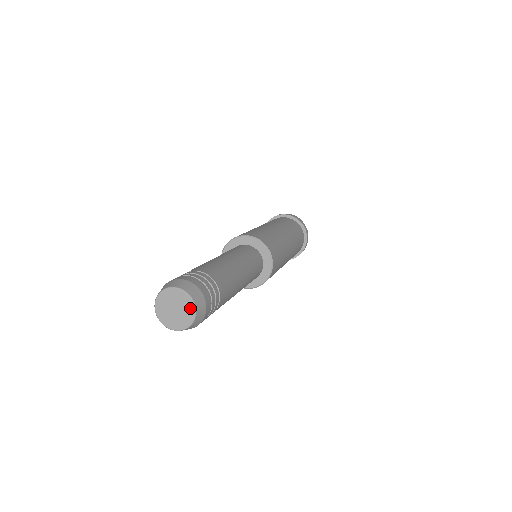
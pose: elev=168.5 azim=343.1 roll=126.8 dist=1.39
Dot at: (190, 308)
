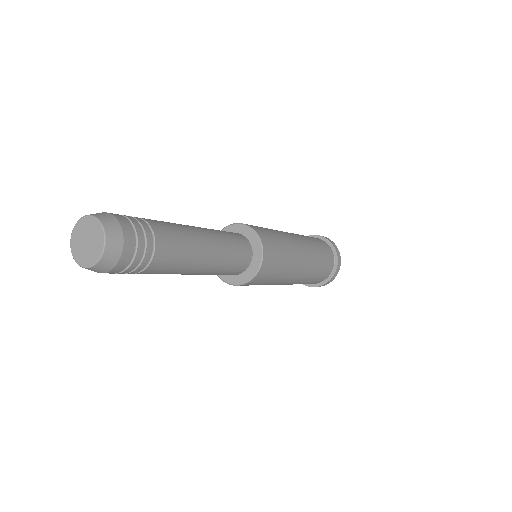
Dot at: (98, 230)
